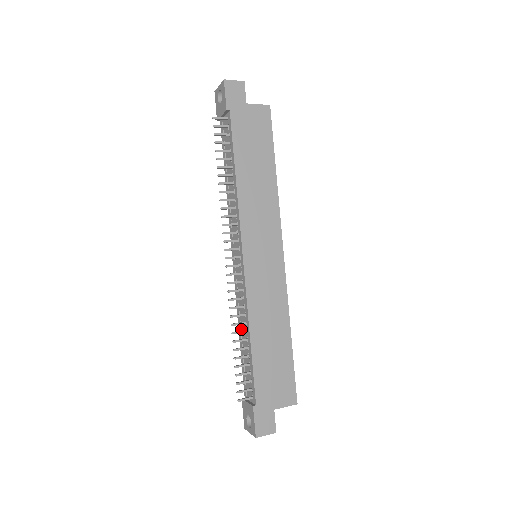
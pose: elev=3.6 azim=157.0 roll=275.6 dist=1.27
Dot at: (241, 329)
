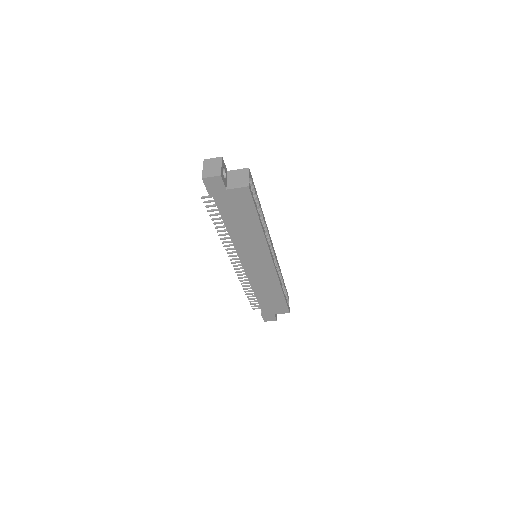
Dot at: occluded
